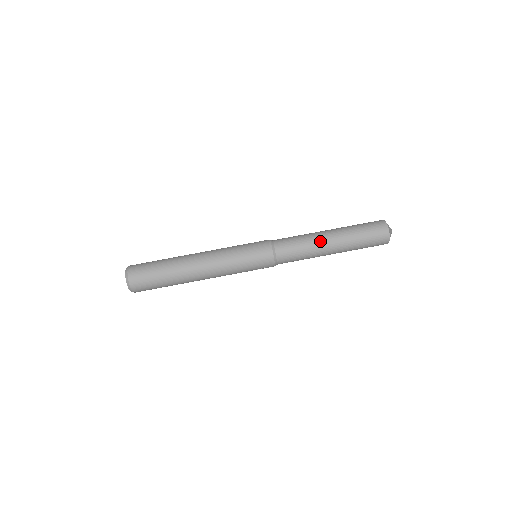
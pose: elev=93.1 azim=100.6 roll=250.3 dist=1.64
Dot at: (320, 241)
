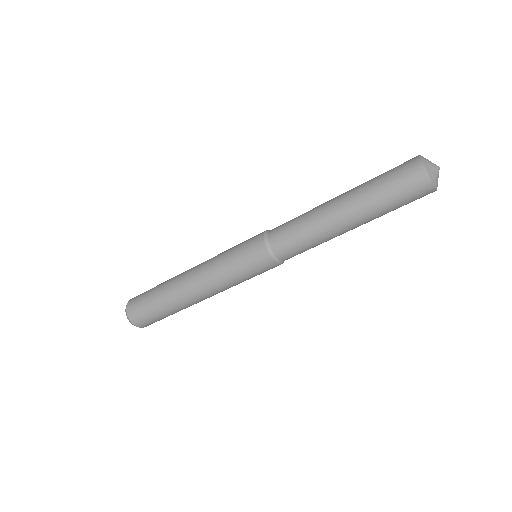
Dot at: (331, 228)
